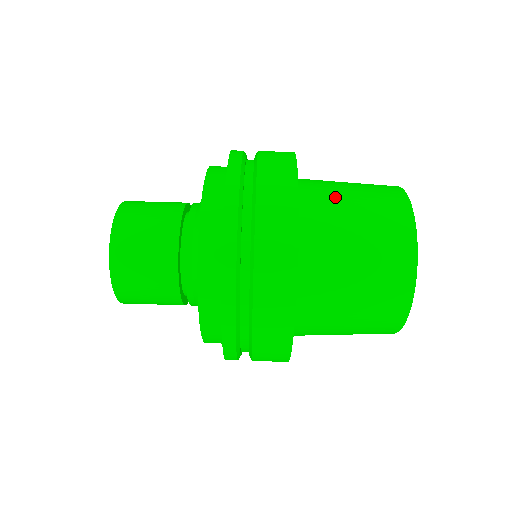
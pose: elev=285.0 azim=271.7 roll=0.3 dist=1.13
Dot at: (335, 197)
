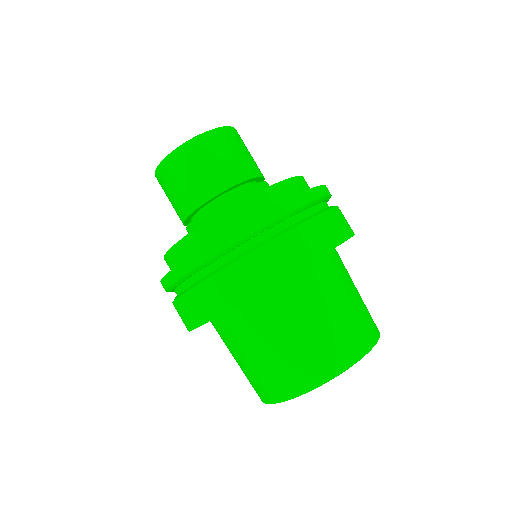
Dot at: (265, 333)
